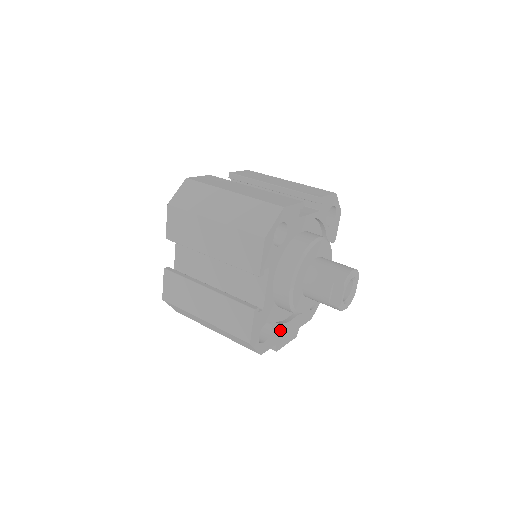
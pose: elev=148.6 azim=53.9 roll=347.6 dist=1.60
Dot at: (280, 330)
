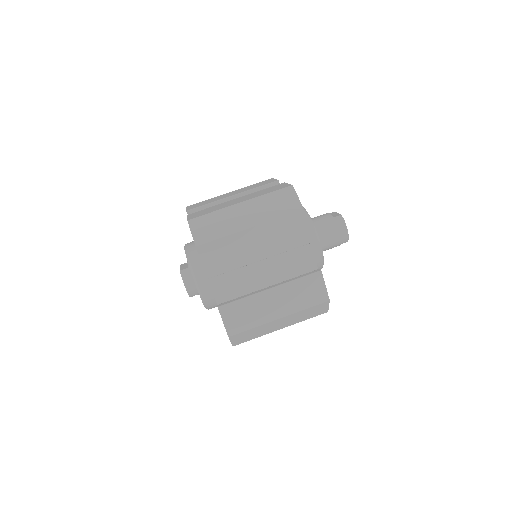
Dot at: occluded
